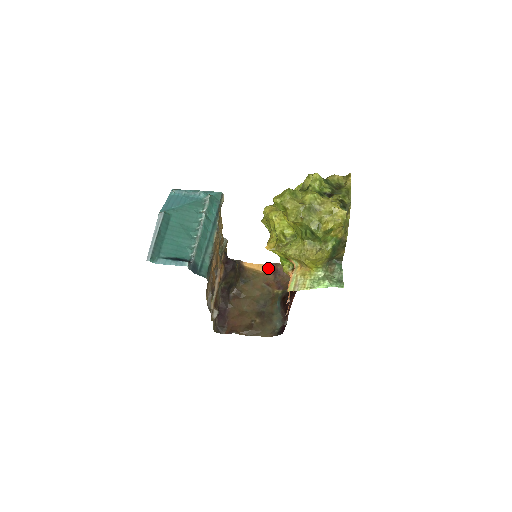
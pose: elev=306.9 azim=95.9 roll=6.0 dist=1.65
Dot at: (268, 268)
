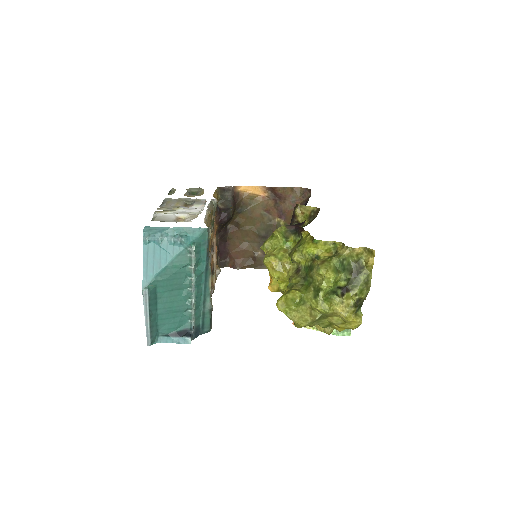
Dot at: (267, 192)
